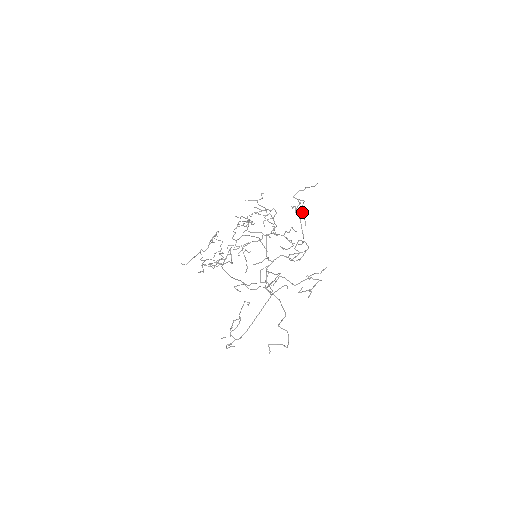
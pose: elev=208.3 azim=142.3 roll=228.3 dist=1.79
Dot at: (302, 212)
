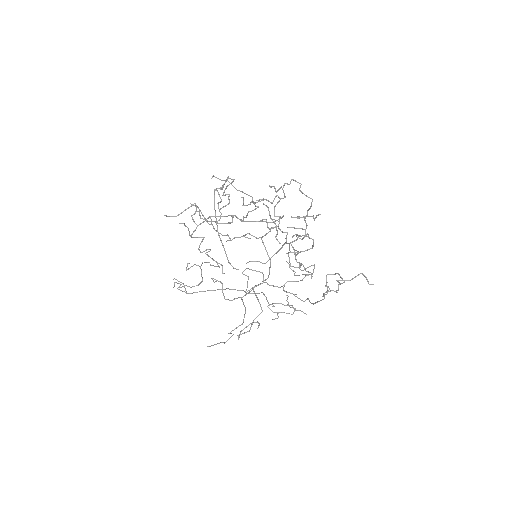
Dot at: occluded
